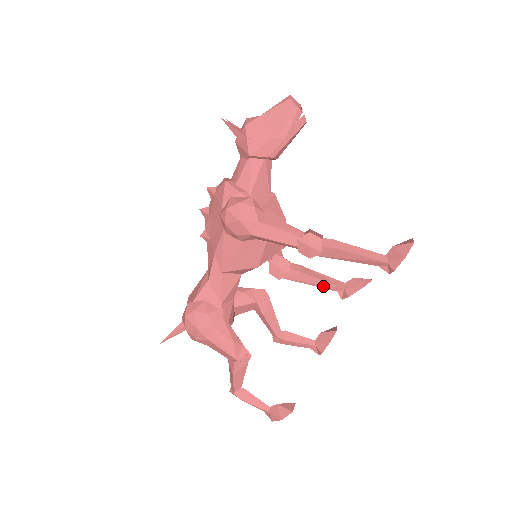
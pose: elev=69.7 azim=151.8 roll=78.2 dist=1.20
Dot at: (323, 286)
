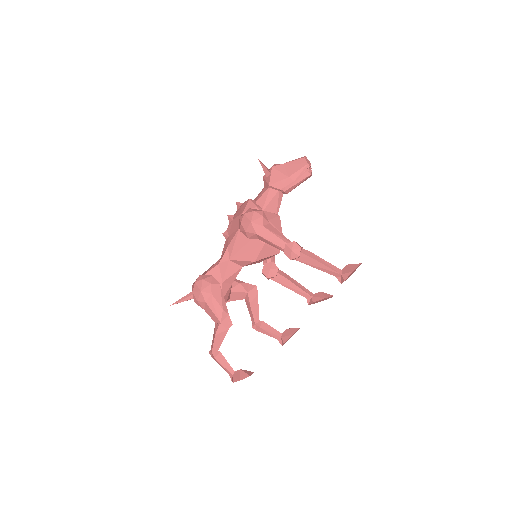
Dot at: (297, 291)
